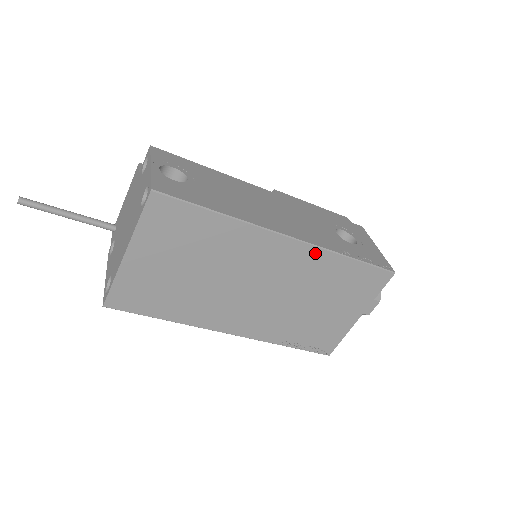
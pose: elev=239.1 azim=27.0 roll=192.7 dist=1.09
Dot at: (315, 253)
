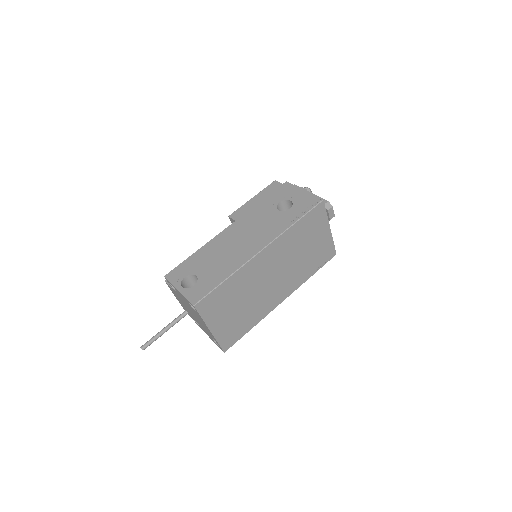
Dot at: (280, 240)
